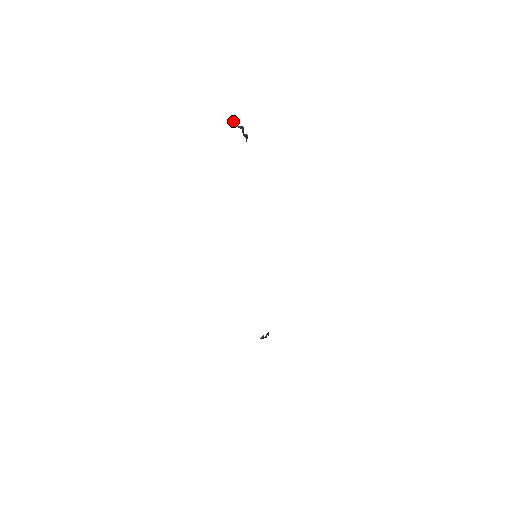
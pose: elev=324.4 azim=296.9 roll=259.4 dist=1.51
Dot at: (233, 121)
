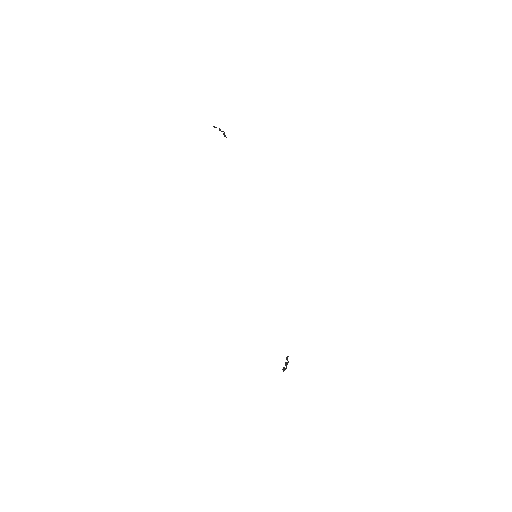
Dot at: occluded
